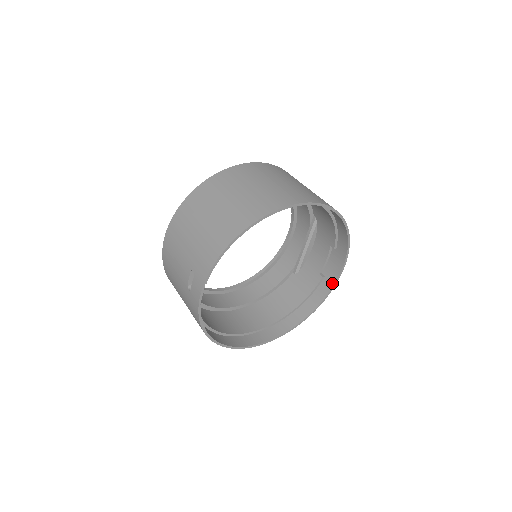
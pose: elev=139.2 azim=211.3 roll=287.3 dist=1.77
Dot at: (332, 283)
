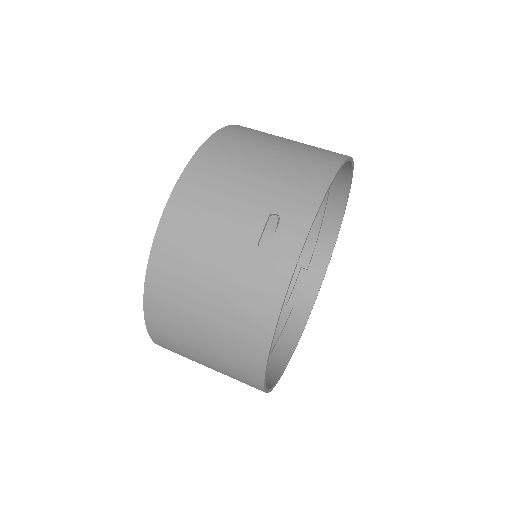
Dot at: (307, 312)
